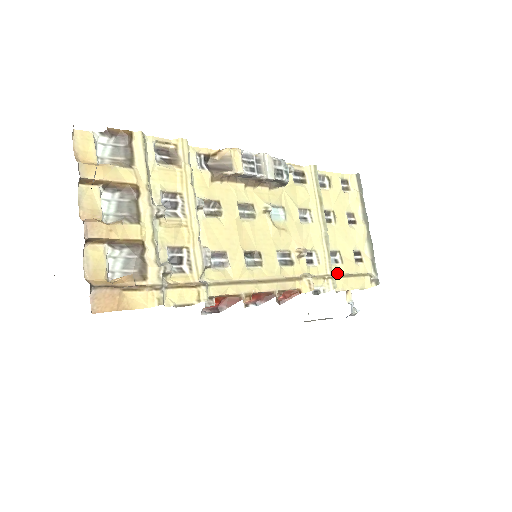
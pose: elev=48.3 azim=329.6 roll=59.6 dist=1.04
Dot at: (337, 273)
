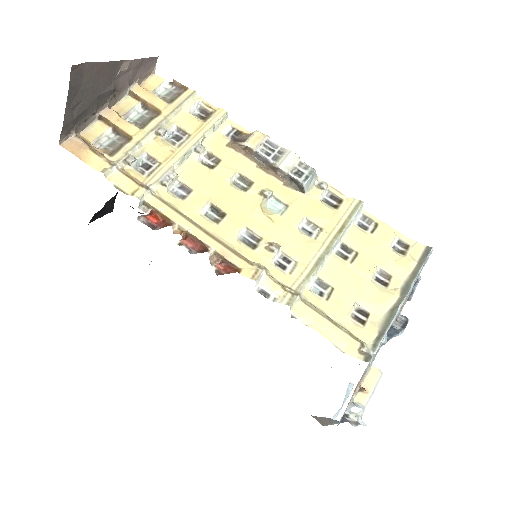
Dot at: (310, 301)
